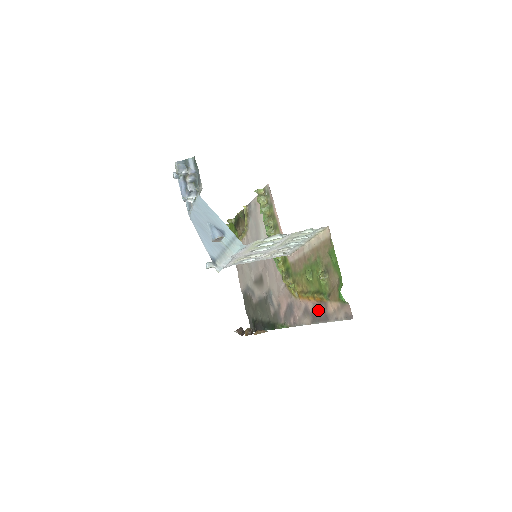
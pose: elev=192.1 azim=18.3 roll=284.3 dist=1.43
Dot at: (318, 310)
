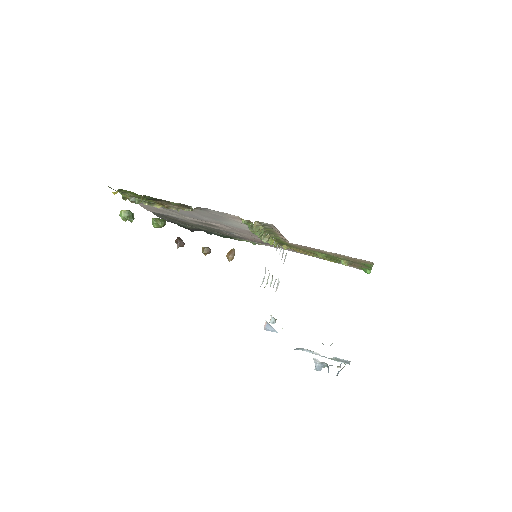
Dot at: (321, 258)
